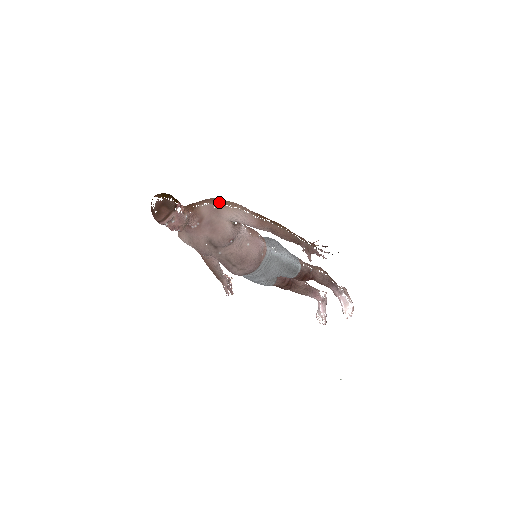
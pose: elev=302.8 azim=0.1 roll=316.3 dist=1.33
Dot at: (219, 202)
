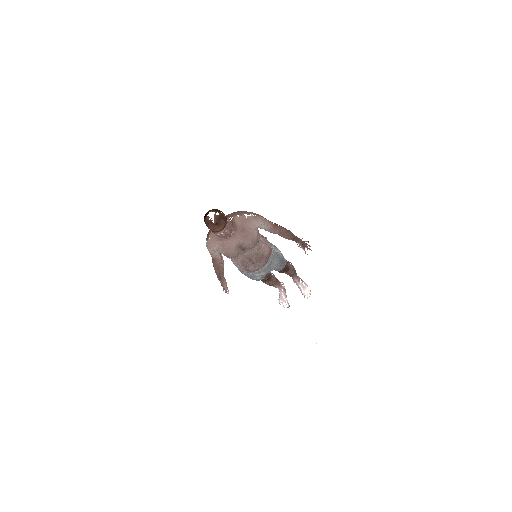
Dot at: (248, 213)
